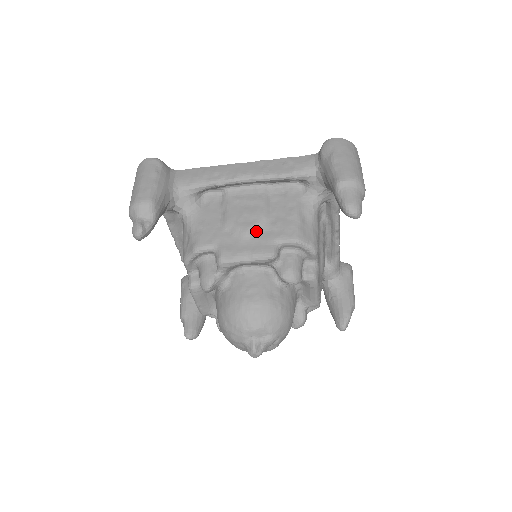
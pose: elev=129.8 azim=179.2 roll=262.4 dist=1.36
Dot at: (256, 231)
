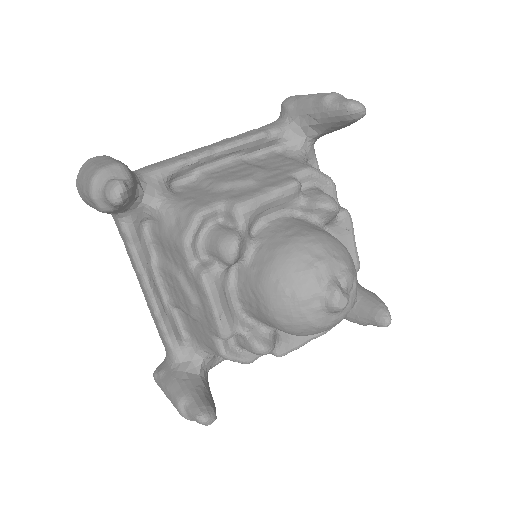
Dot at: (260, 177)
